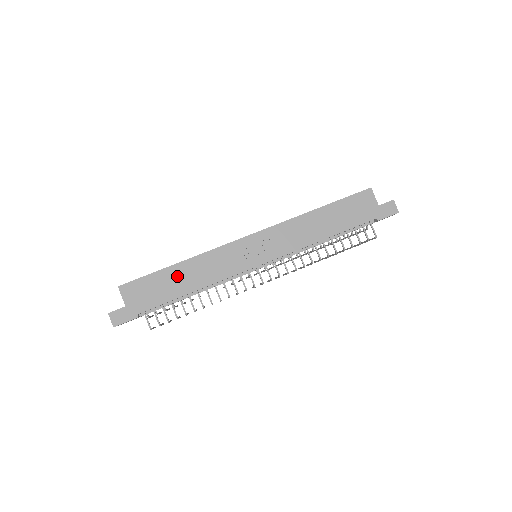
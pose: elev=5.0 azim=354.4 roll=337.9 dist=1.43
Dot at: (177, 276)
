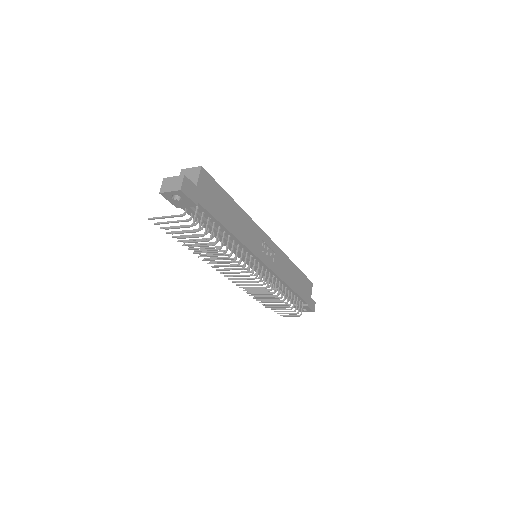
Dot at: (231, 210)
